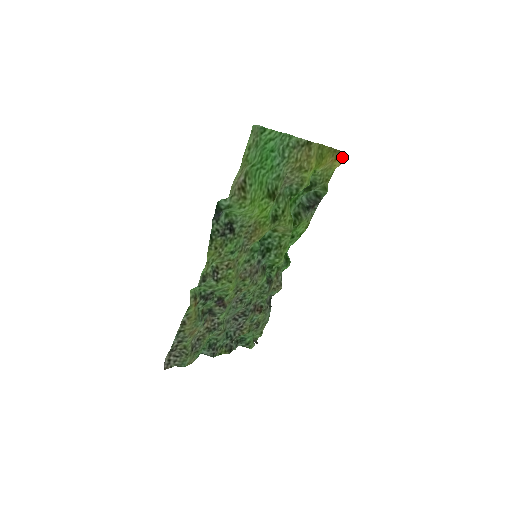
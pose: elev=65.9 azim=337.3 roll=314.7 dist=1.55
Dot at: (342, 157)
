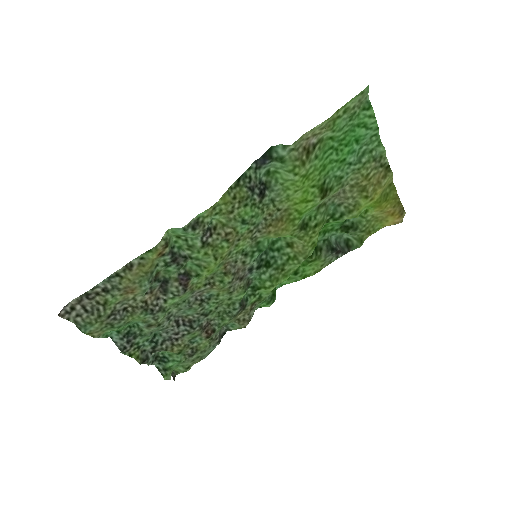
Dot at: (400, 216)
